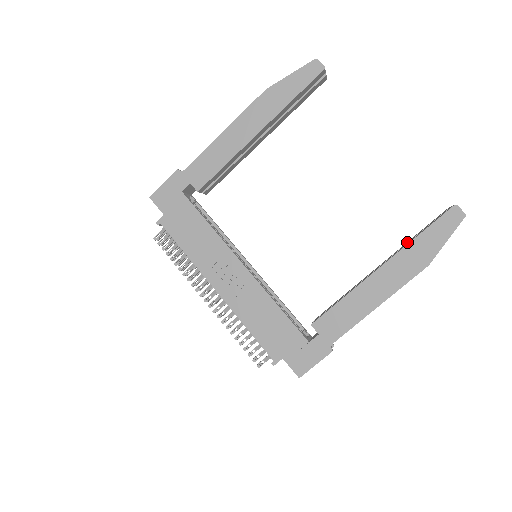
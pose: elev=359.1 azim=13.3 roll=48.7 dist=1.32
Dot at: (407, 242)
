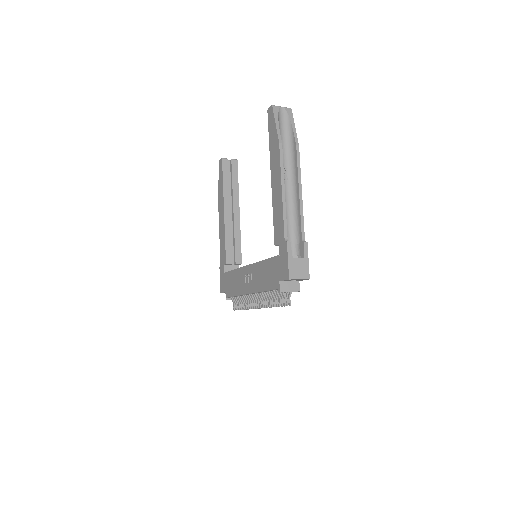
Dot at: occluded
